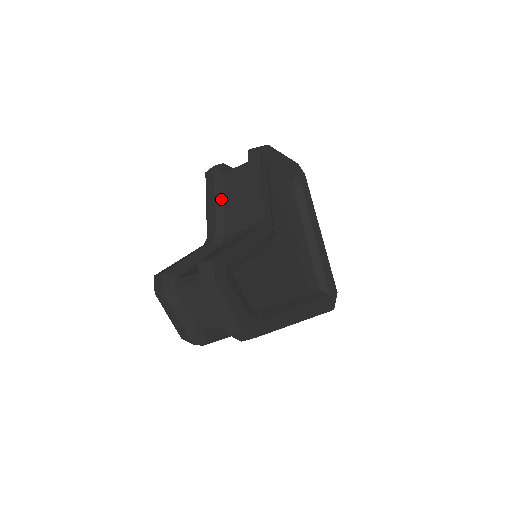
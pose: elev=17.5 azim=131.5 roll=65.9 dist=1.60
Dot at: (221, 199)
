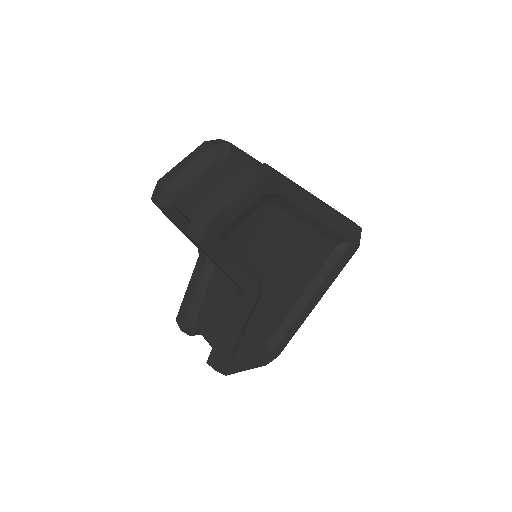
Dot at: occluded
